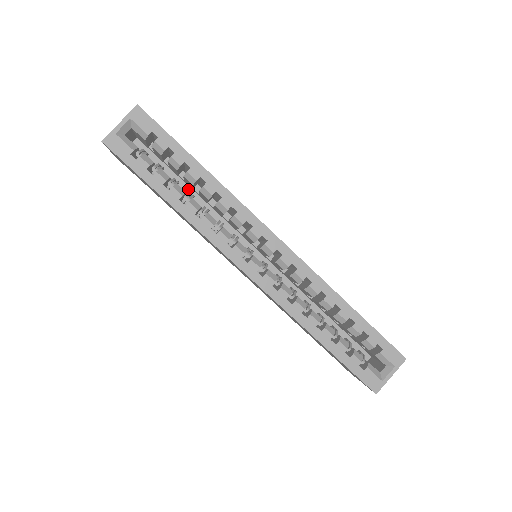
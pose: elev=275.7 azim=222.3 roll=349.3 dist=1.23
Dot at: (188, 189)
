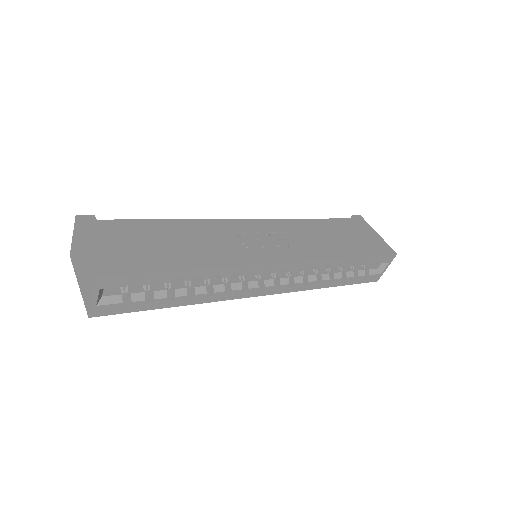
Dot at: occluded
